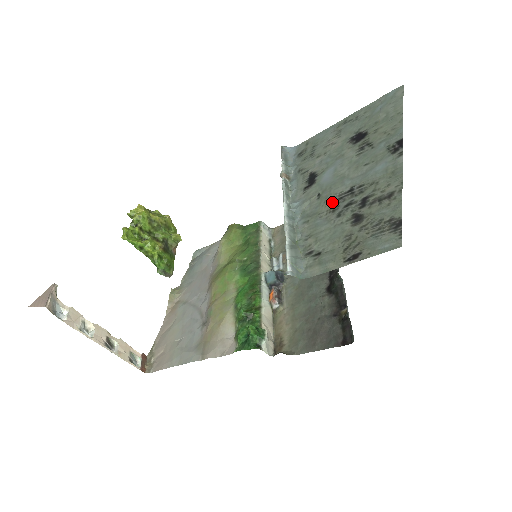
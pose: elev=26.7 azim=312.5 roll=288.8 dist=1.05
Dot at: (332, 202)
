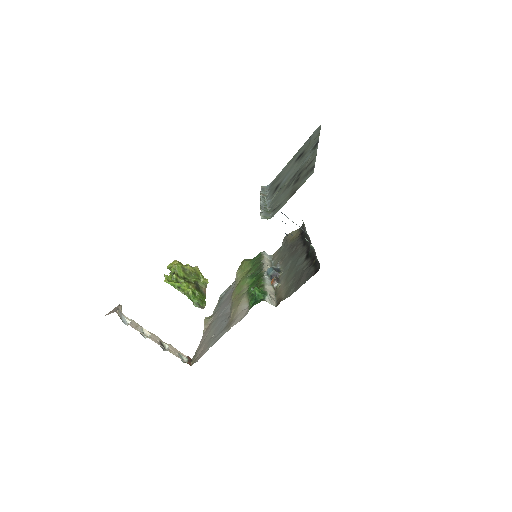
Dot at: (286, 186)
